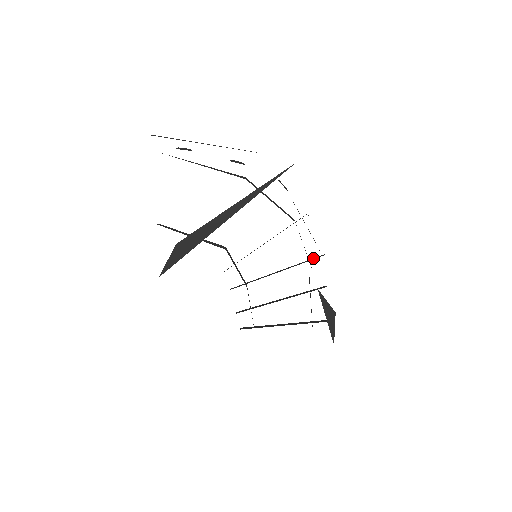
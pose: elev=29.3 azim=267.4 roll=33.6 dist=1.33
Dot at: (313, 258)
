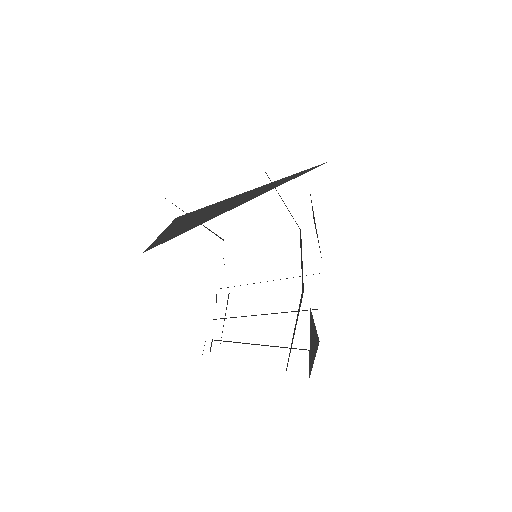
Dot at: (313, 274)
